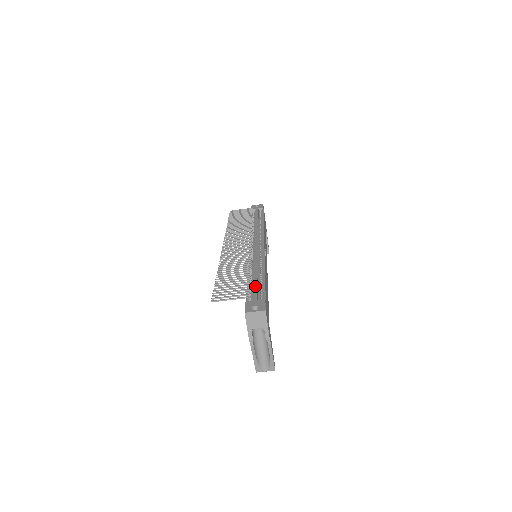
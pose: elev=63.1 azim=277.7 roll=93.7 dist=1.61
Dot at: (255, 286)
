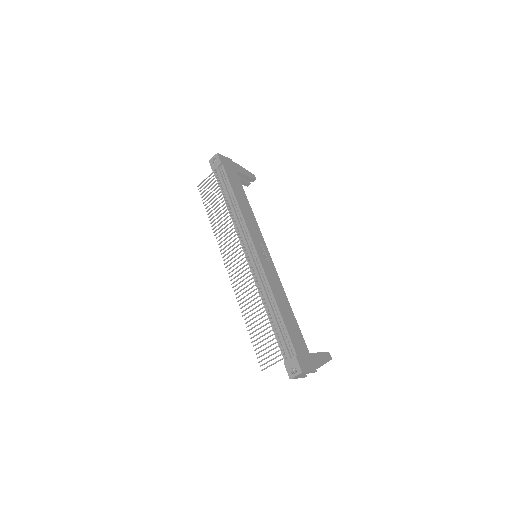
Dot at: (280, 336)
